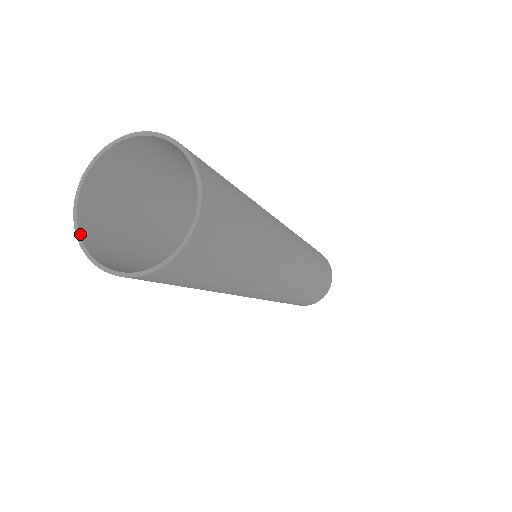
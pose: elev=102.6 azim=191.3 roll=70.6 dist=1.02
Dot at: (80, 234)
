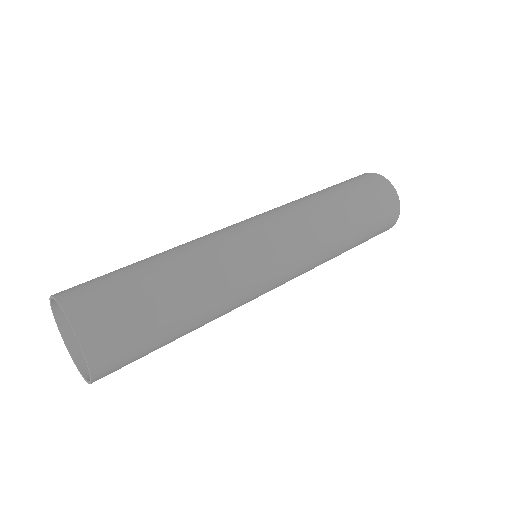
Dot at: (70, 353)
